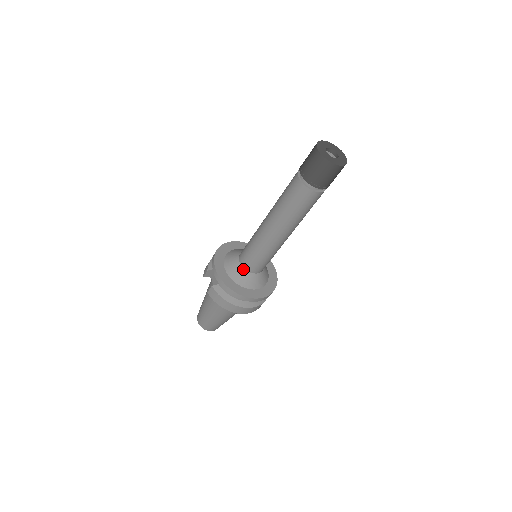
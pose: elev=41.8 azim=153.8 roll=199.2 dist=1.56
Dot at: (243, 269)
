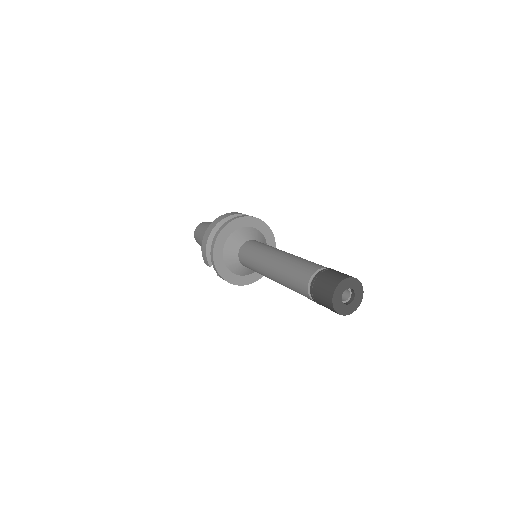
Dot at: (247, 268)
